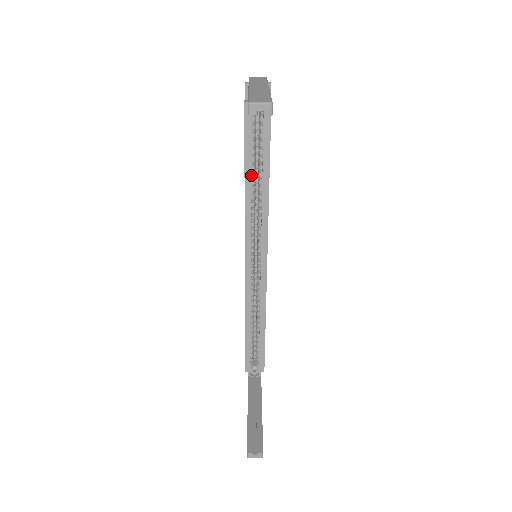
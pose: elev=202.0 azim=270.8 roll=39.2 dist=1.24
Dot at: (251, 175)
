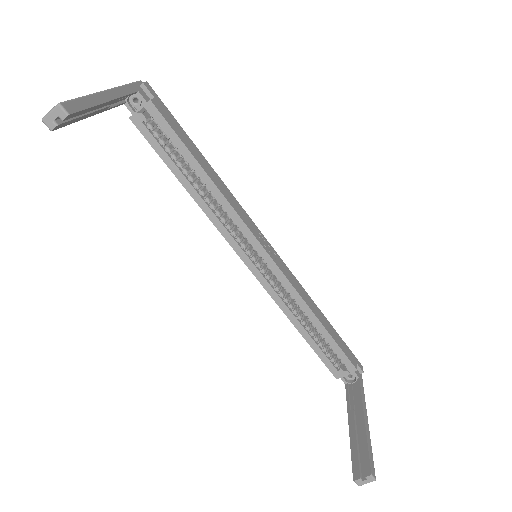
Dot at: (187, 181)
